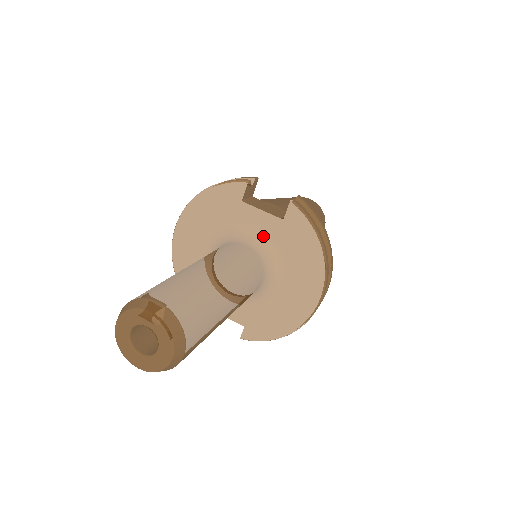
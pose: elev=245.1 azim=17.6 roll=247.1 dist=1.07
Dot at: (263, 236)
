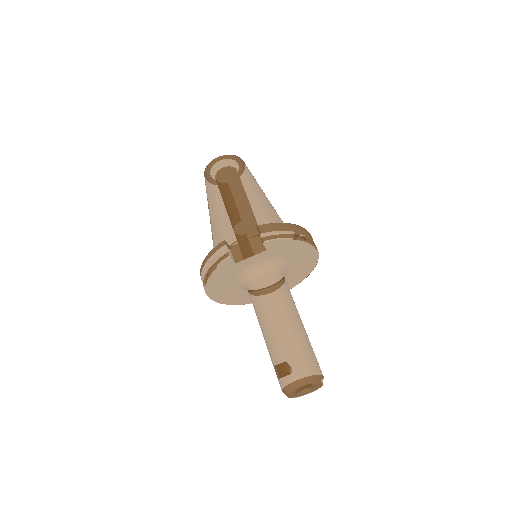
Dot at: (262, 262)
